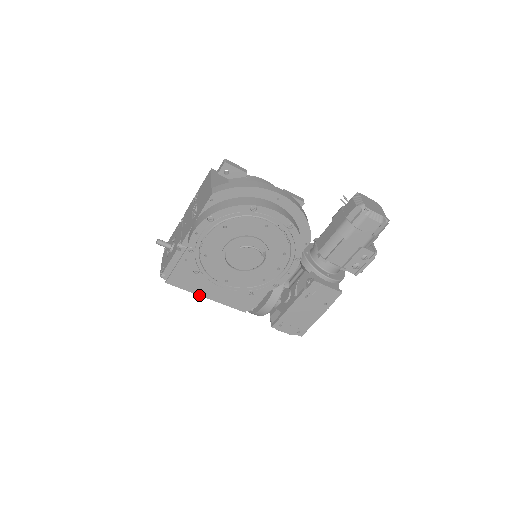
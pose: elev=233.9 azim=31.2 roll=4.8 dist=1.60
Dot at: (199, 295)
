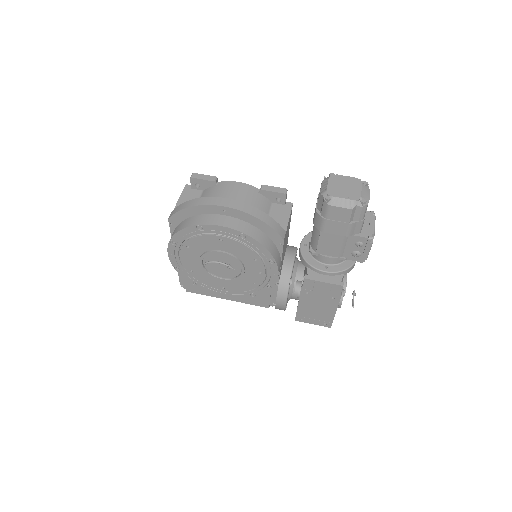
Dot at: occluded
